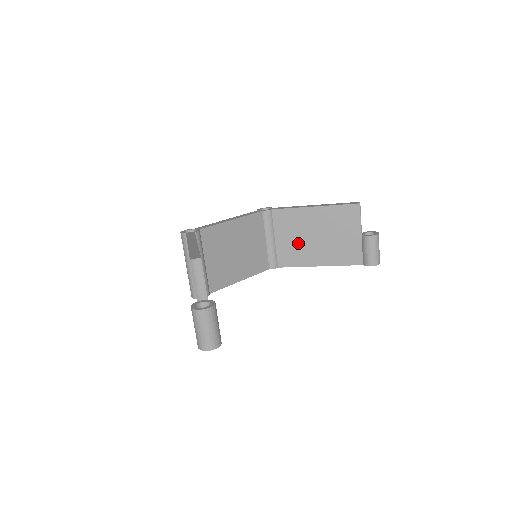
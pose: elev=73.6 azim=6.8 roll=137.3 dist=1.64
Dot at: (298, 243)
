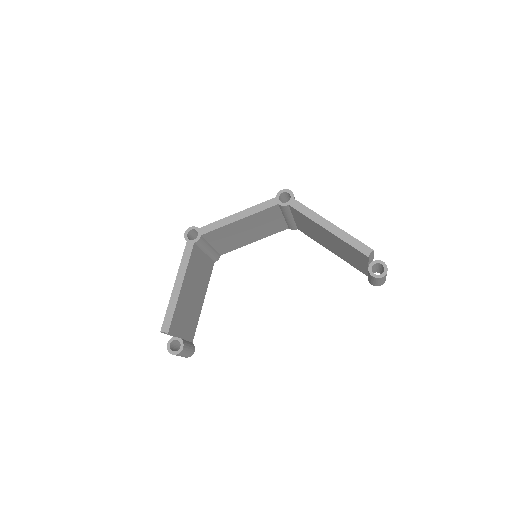
Dot at: (313, 233)
